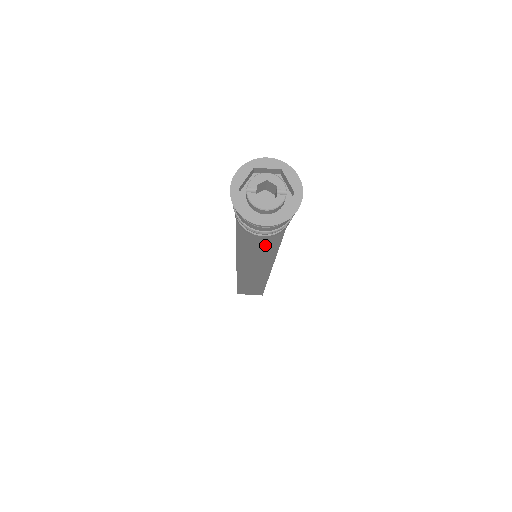
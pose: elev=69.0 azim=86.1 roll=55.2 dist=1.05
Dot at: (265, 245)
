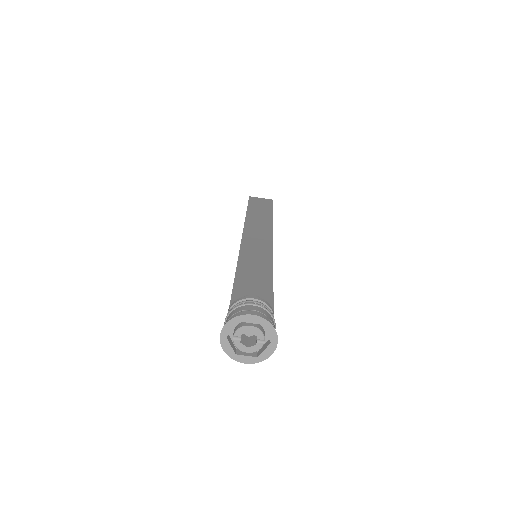
Dot at: (260, 275)
